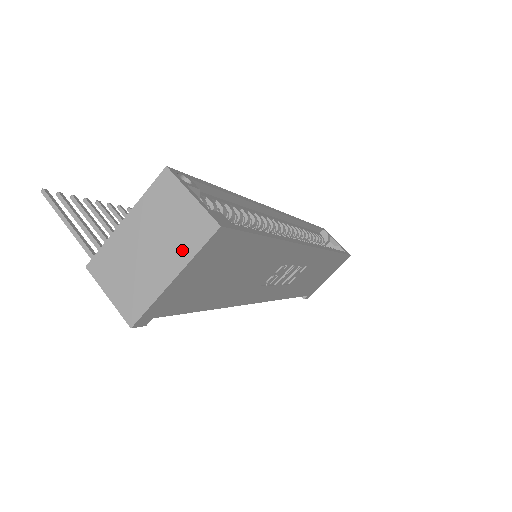
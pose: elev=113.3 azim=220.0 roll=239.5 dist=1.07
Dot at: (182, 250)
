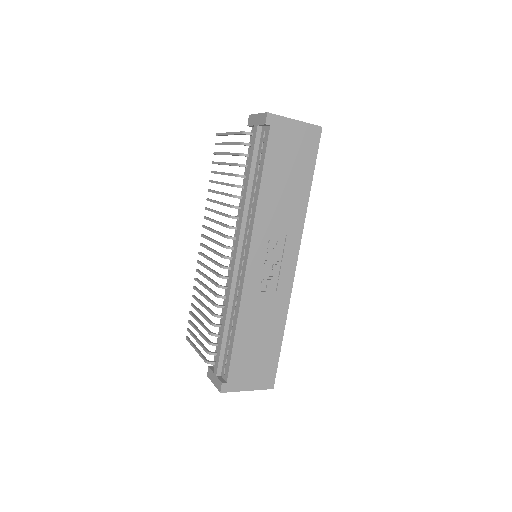
Dot at: occluded
